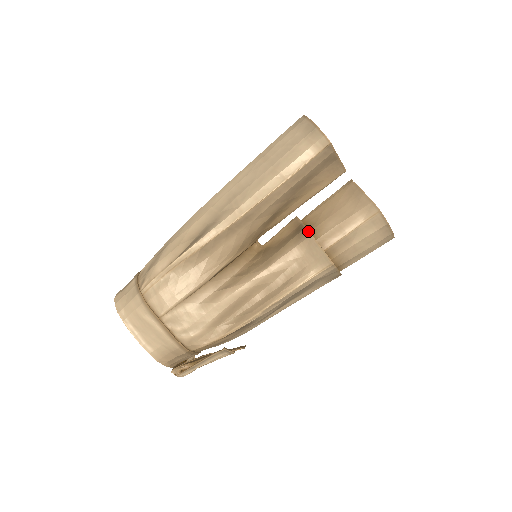
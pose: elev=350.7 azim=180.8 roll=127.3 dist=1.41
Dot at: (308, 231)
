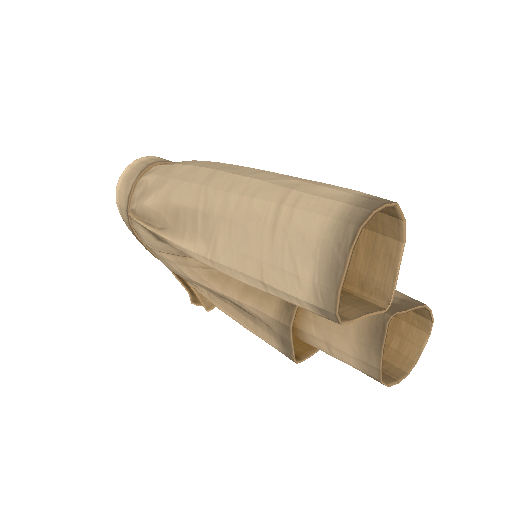
Dot at: (292, 319)
